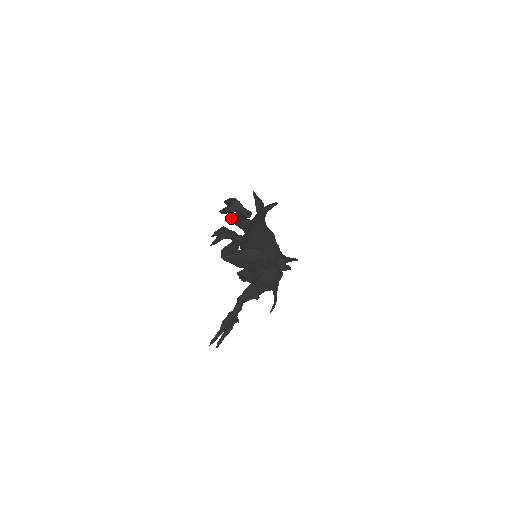
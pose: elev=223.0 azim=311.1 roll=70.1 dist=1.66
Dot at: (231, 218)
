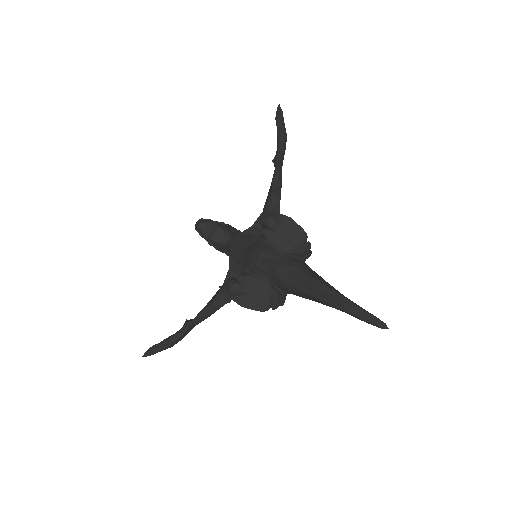
Dot at: (265, 223)
